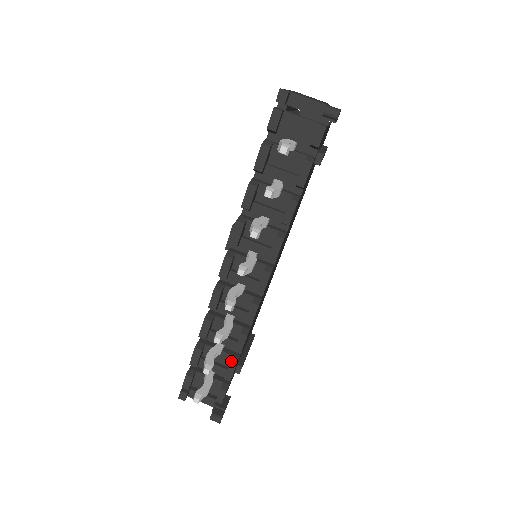
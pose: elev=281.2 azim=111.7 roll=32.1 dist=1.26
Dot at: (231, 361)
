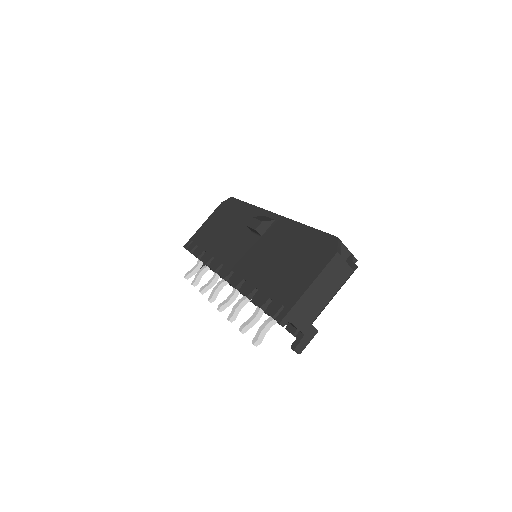
Dot at: occluded
